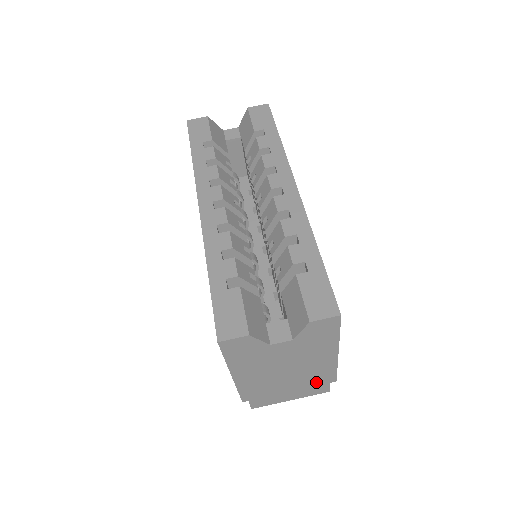
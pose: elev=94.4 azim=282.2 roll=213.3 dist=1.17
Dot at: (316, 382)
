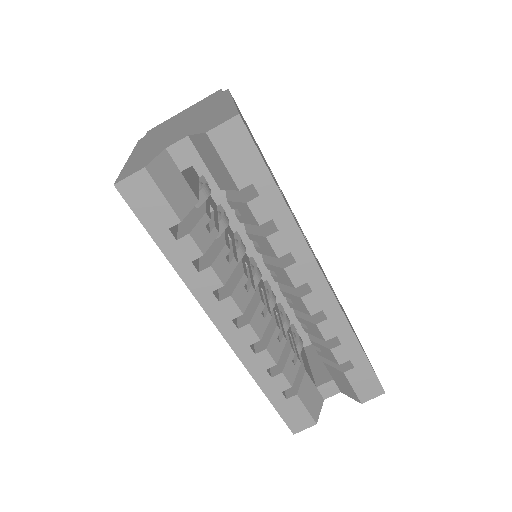
Dot at: occluded
